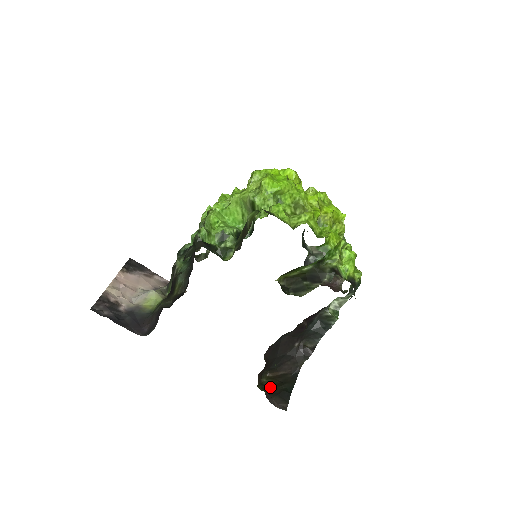
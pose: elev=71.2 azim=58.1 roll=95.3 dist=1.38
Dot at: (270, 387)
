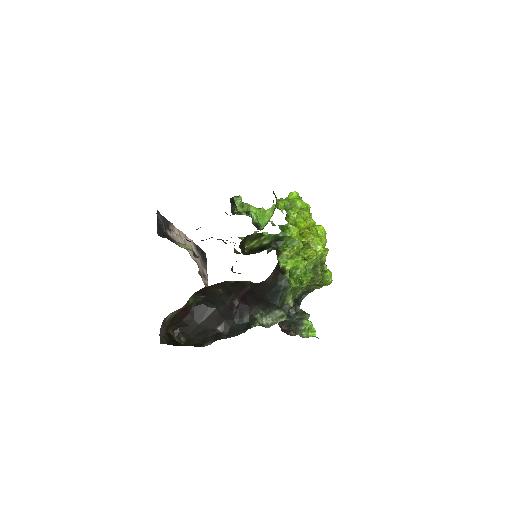
Dot at: occluded
